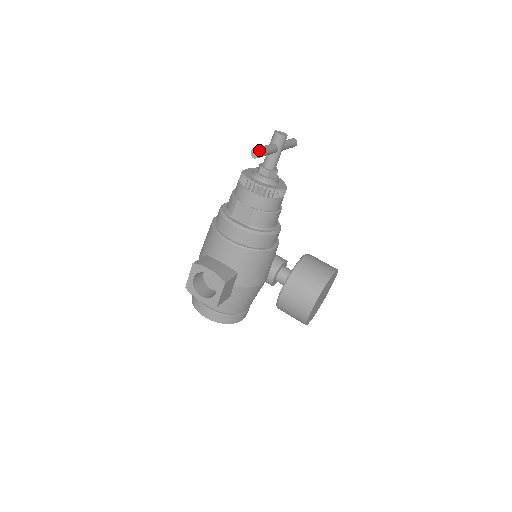
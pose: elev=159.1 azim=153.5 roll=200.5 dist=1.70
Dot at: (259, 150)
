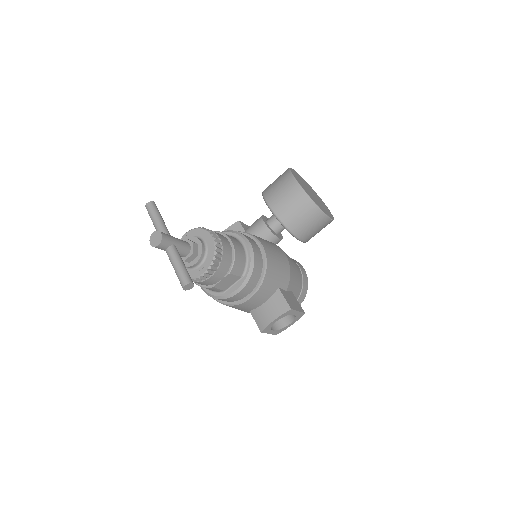
Dot at: (186, 283)
